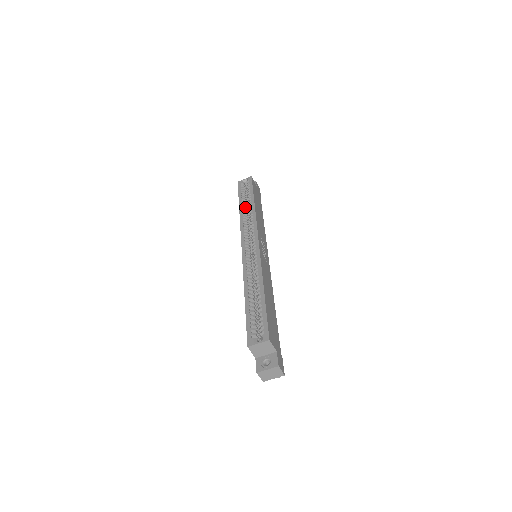
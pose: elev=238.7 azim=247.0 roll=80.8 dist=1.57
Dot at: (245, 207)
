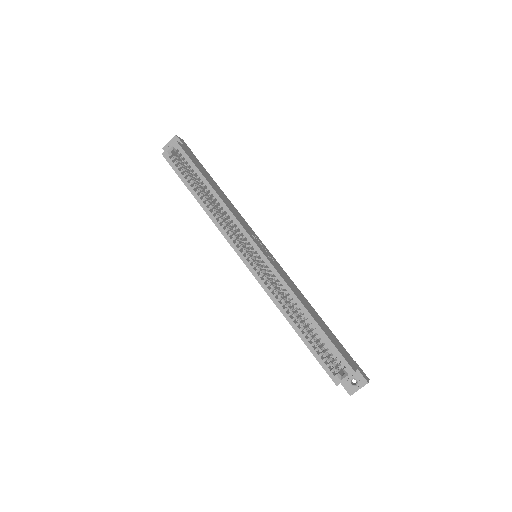
Dot at: (202, 196)
